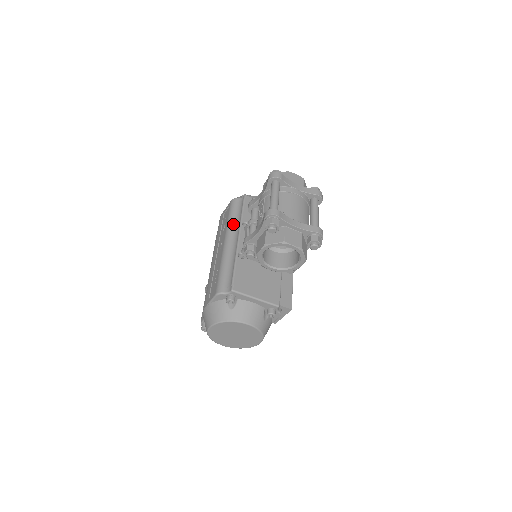
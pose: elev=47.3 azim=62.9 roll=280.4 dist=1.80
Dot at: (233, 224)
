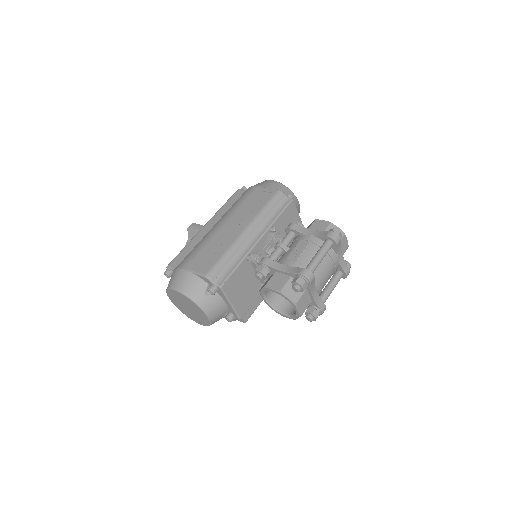
Dot at: (264, 218)
